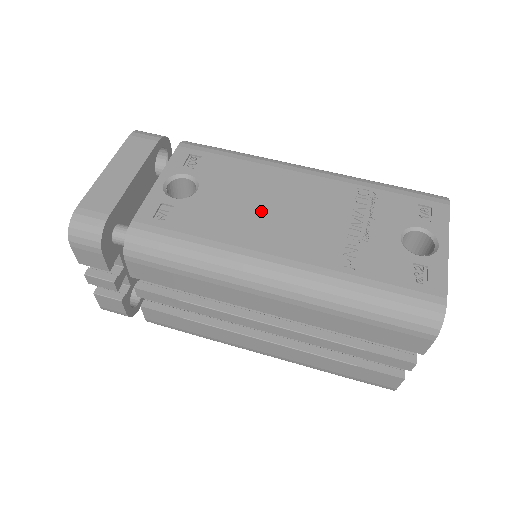
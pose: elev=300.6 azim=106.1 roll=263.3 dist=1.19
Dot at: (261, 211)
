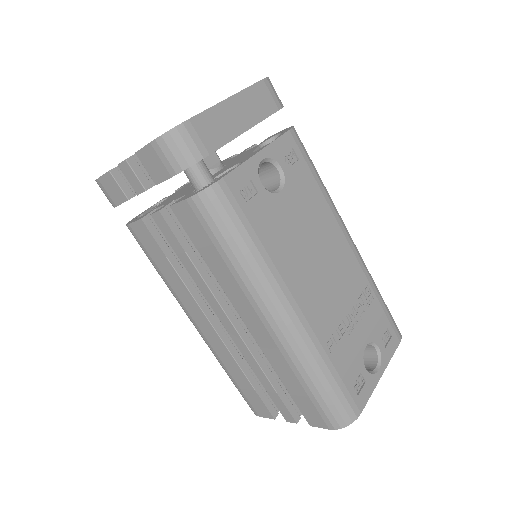
Dot at: (308, 252)
